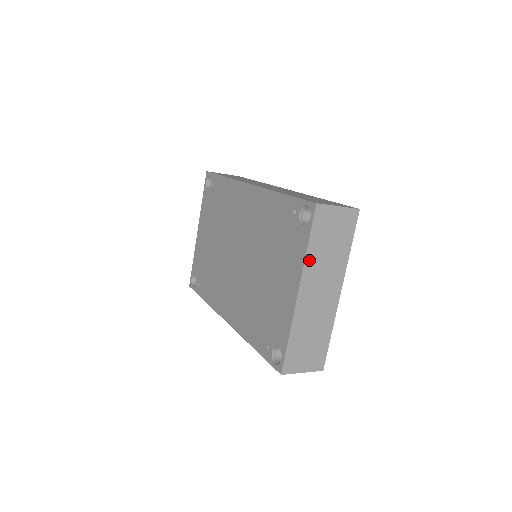
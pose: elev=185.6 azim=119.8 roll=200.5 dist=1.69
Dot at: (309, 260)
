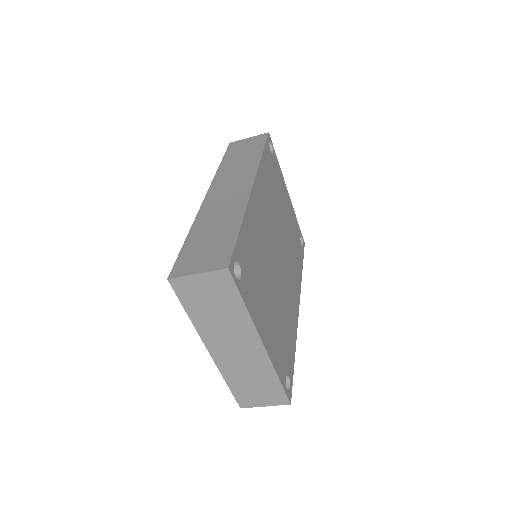
Dot at: (199, 325)
